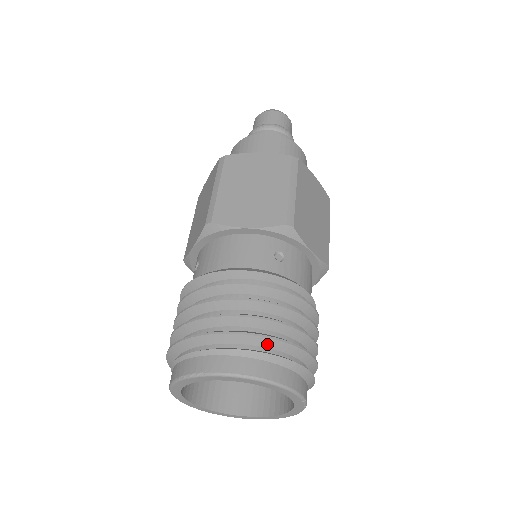
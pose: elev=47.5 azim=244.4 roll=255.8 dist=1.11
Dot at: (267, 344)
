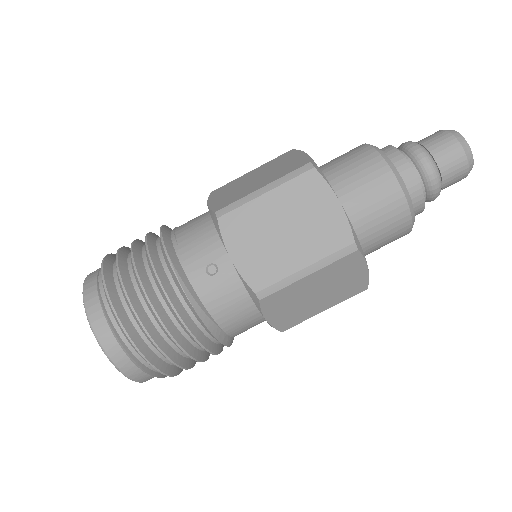
Dot at: occluded
